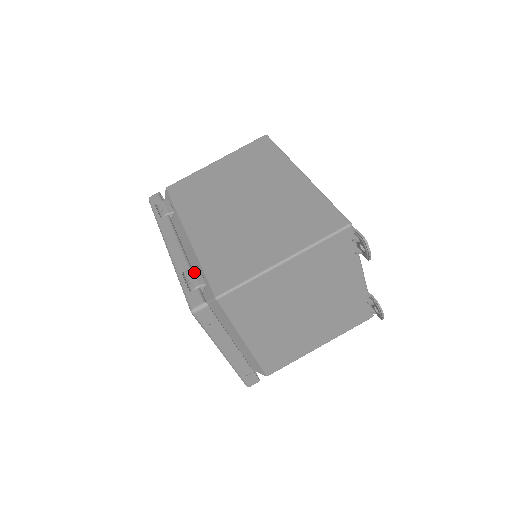
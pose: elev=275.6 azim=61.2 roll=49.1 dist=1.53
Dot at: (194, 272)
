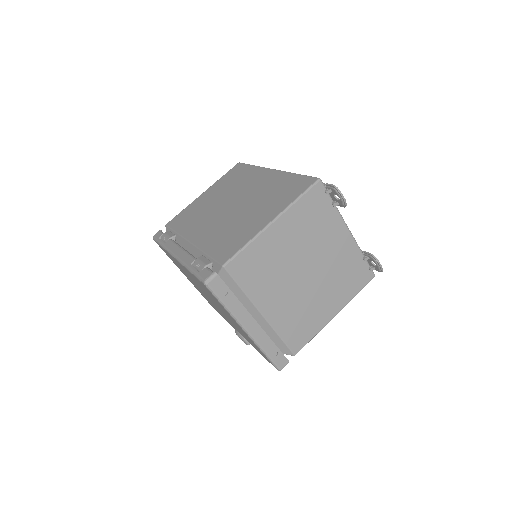
Dot at: (200, 259)
